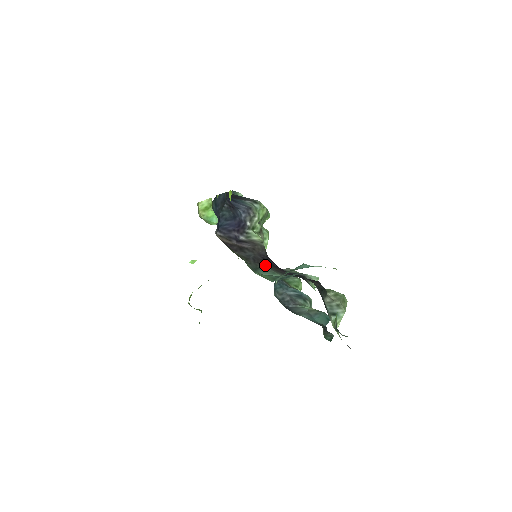
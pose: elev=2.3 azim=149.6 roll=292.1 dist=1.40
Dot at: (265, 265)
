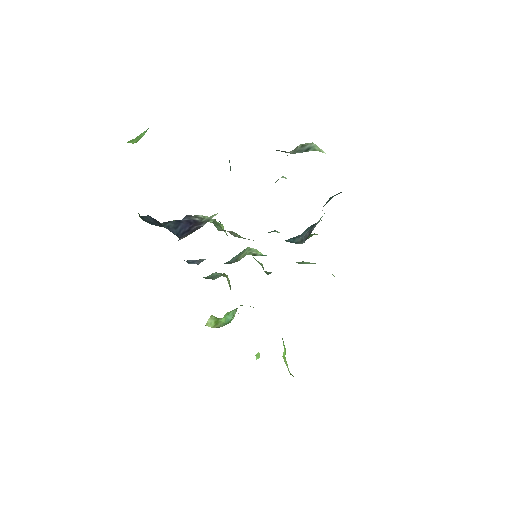
Dot at: occluded
